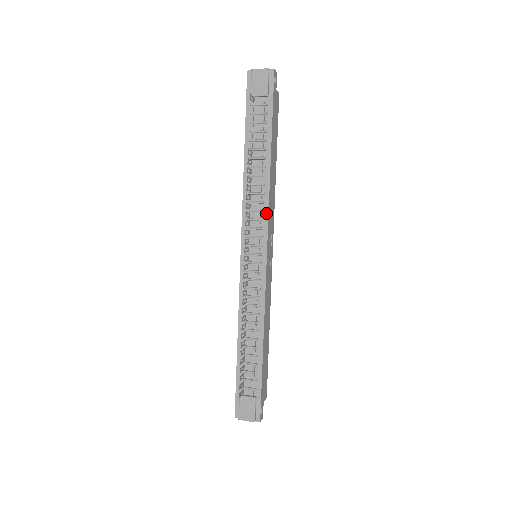
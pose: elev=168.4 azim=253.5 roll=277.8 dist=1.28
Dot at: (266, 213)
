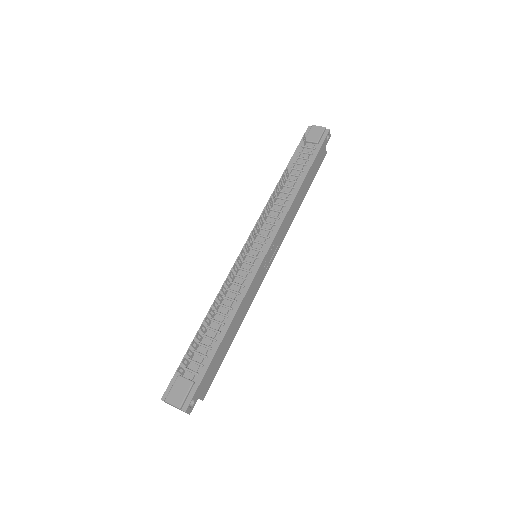
Dot at: (281, 221)
